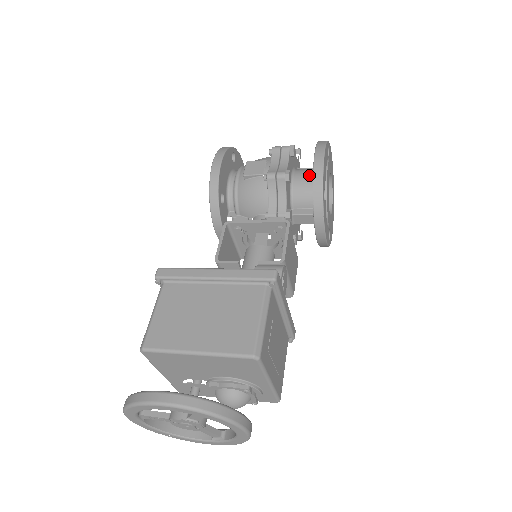
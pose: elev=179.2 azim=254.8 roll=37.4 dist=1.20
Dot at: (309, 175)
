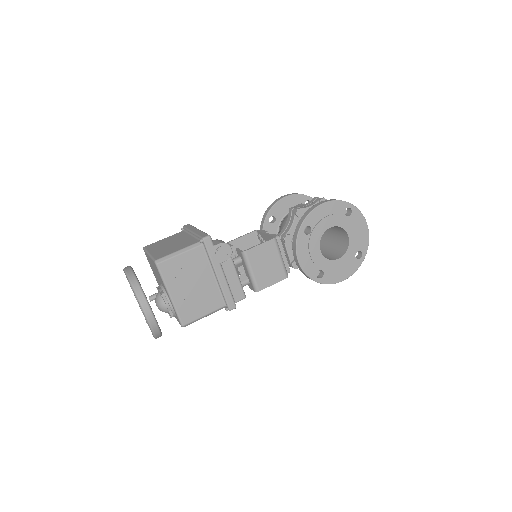
Dot at: occluded
